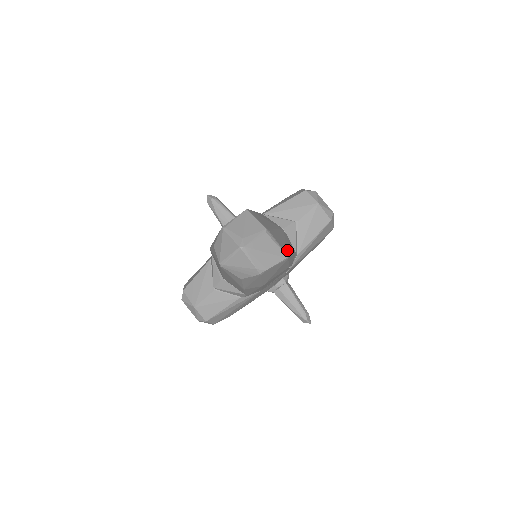
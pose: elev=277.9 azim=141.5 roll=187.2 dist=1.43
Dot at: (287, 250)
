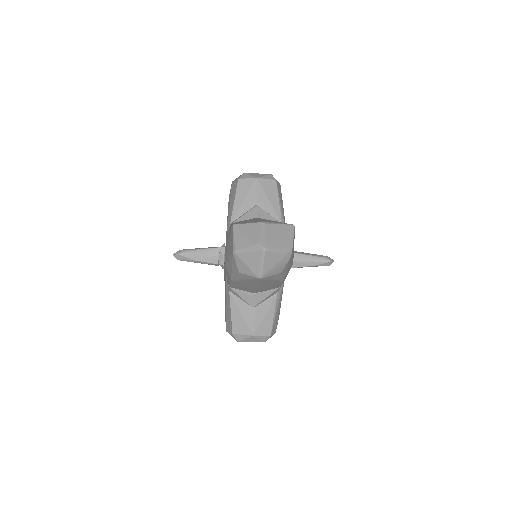
Dot at: occluded
